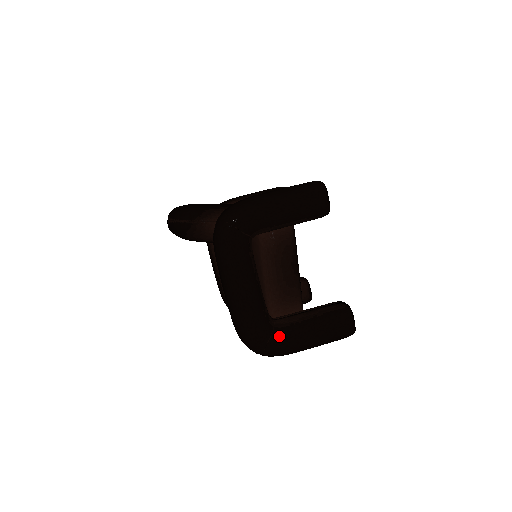
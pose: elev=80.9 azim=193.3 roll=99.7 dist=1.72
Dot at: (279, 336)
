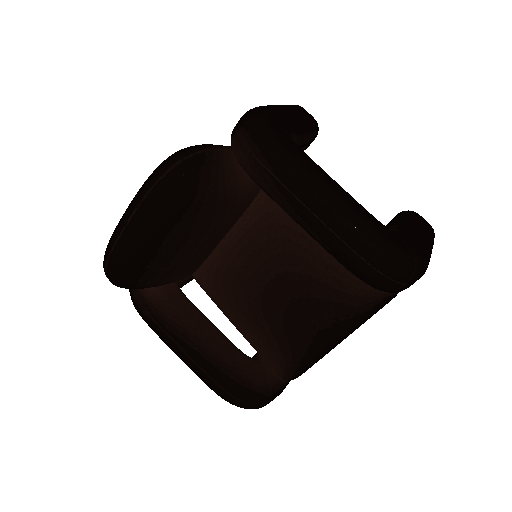
Dot at: (407, 239)
